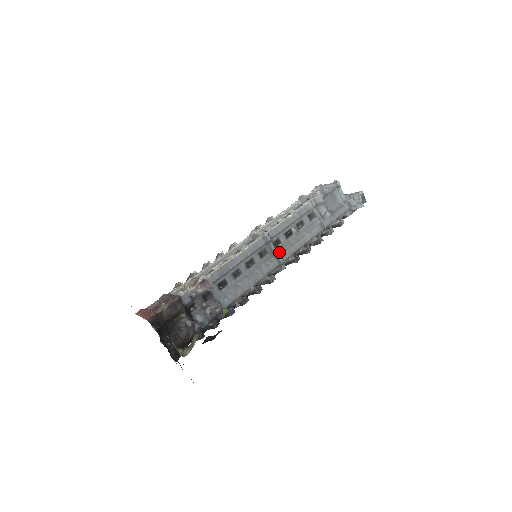
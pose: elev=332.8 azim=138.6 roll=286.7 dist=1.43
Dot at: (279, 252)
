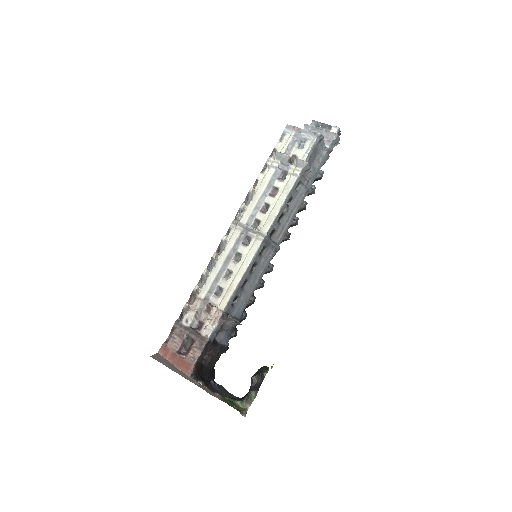
Dot at: (275, 241)
